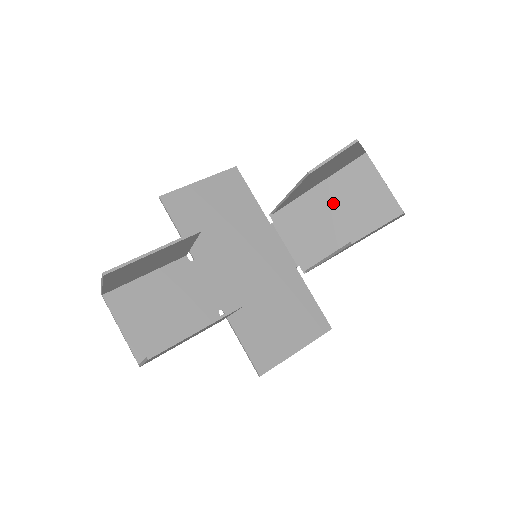
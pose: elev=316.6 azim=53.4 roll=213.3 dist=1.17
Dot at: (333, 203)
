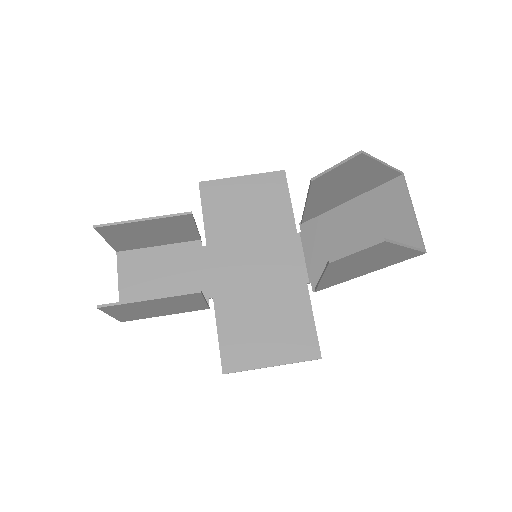
Dot at: (357, 224)
